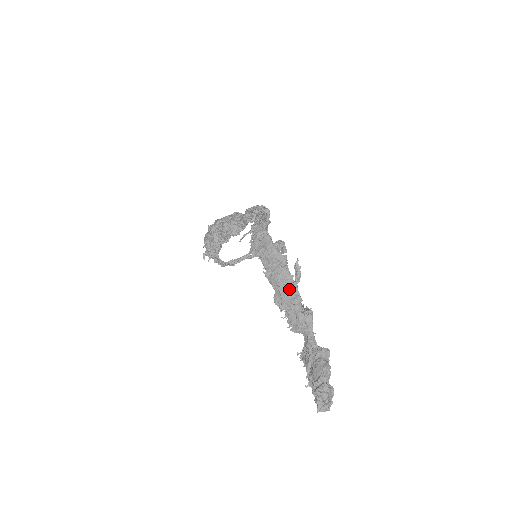
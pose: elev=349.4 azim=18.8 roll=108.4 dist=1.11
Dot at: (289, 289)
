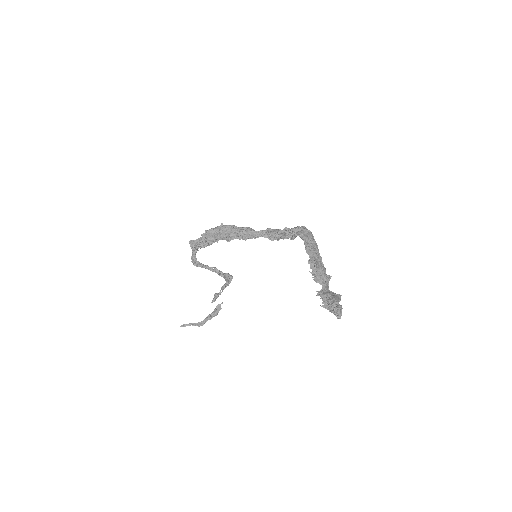
Dot at: (319, 261)
